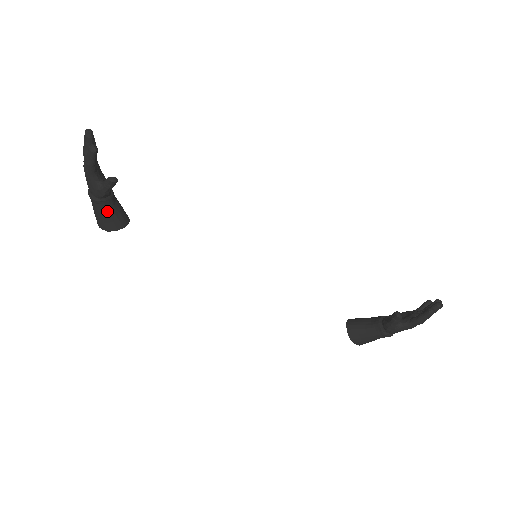
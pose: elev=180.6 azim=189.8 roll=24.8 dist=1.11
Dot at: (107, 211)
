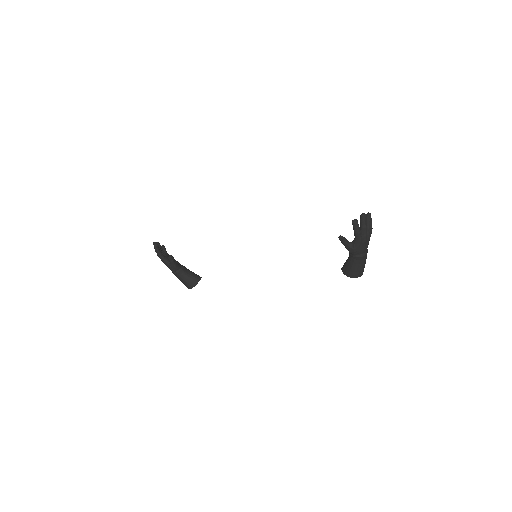
Dot at: (184, 277)
